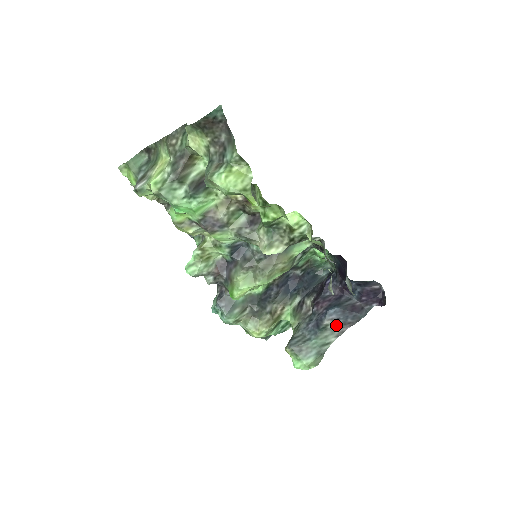
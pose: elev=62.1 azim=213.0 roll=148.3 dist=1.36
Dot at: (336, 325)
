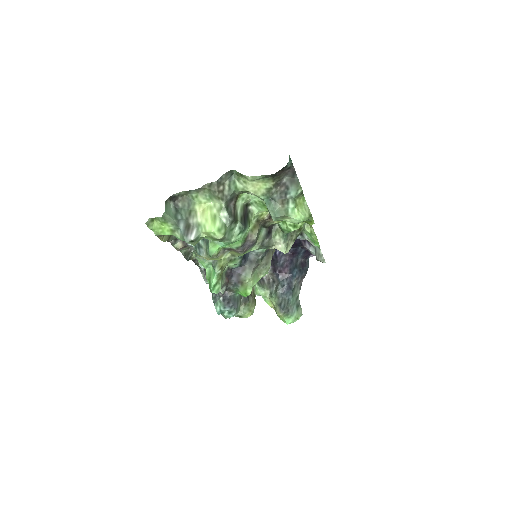
Dot at: (298, 282)
